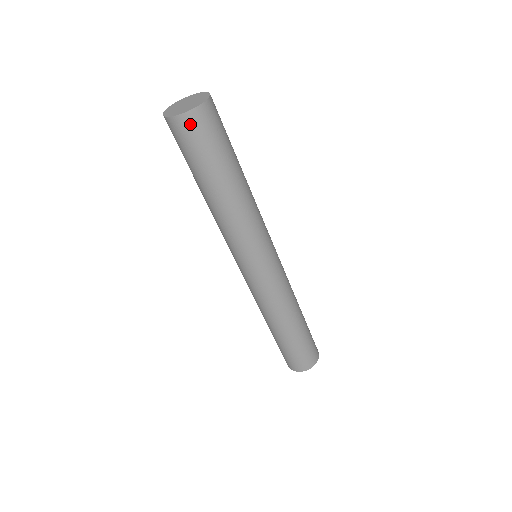
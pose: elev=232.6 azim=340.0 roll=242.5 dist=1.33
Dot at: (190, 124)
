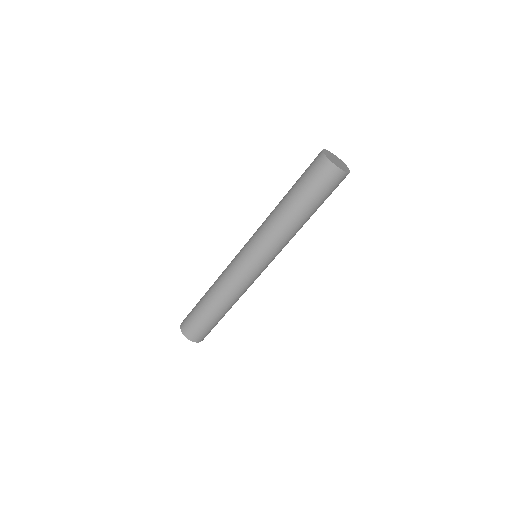
Dot at: (338, 177)
